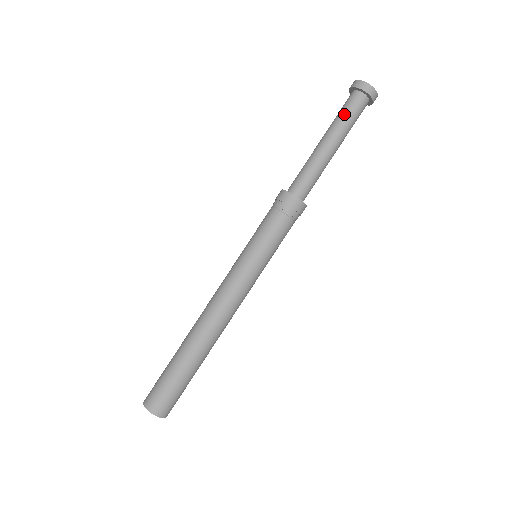
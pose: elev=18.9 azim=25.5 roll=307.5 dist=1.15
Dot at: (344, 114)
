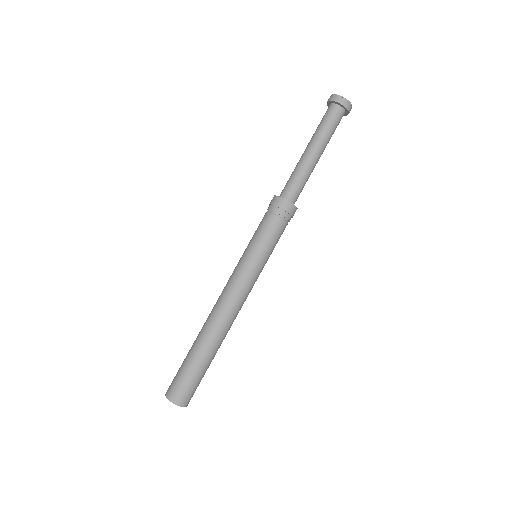
Dot at: (319, 125)
